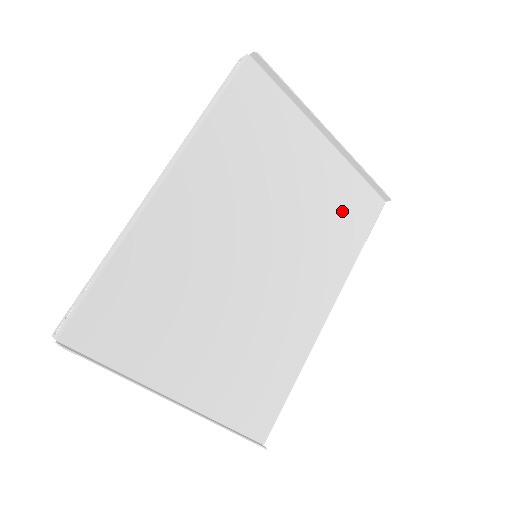
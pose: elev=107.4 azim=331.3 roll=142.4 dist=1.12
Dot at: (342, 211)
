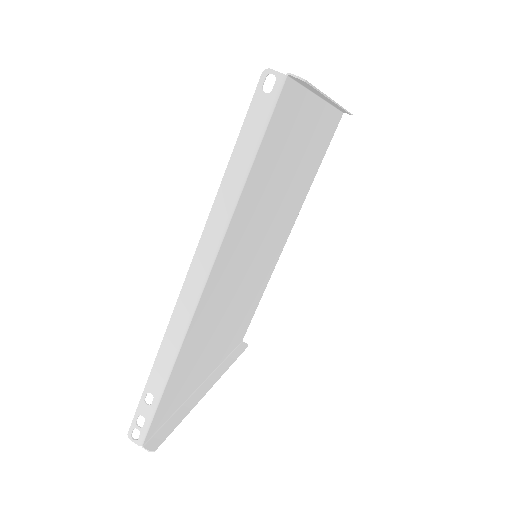
Dot at: (315, 155)
